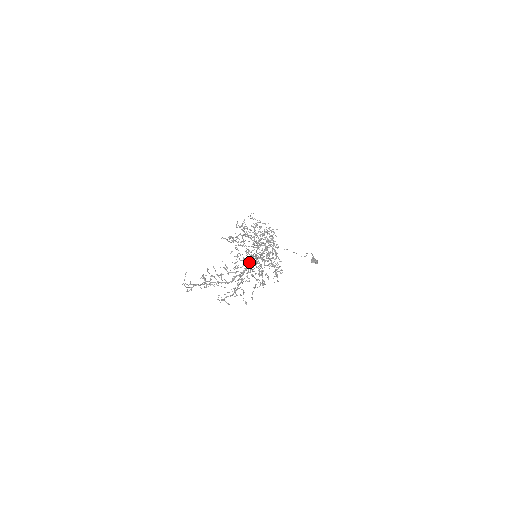
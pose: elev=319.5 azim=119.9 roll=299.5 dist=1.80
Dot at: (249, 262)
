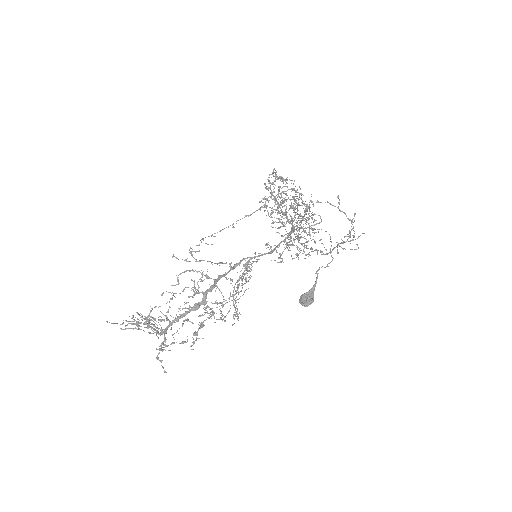
Dot at: occluded
